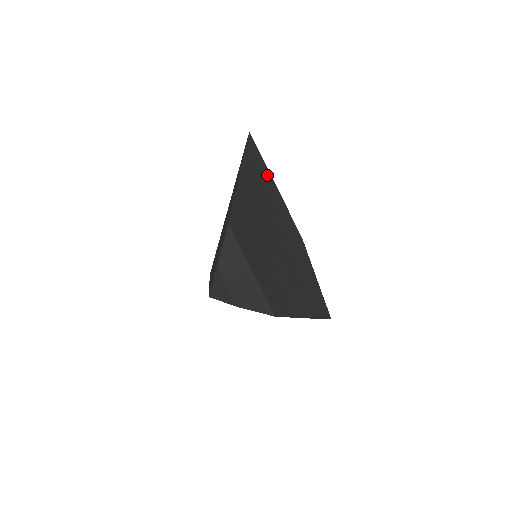
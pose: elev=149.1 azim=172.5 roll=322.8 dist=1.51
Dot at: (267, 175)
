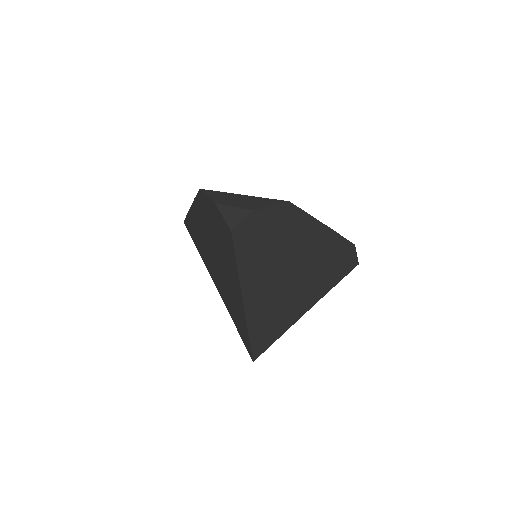
Dot at: occluded
